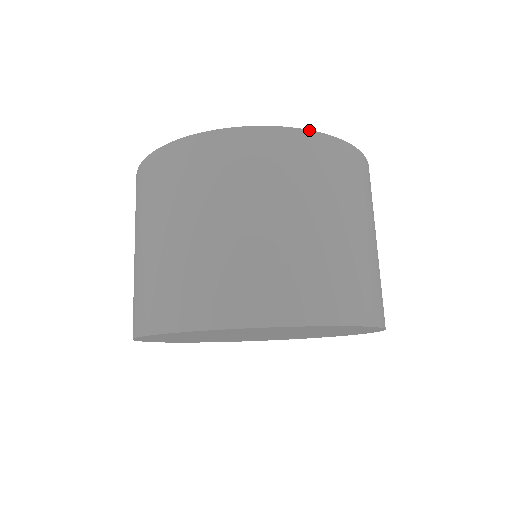
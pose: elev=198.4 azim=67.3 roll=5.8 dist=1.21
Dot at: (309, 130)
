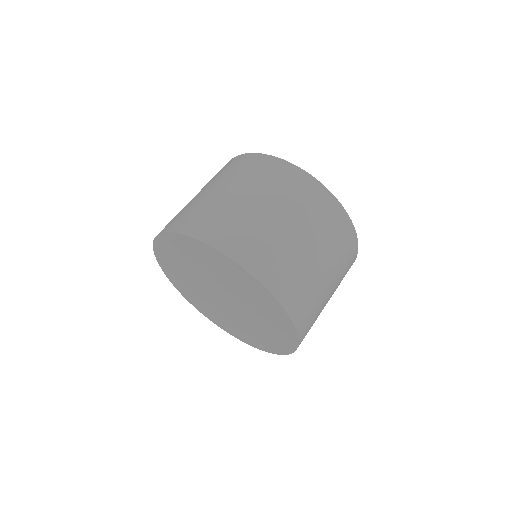
Dot at: (282, 159)
